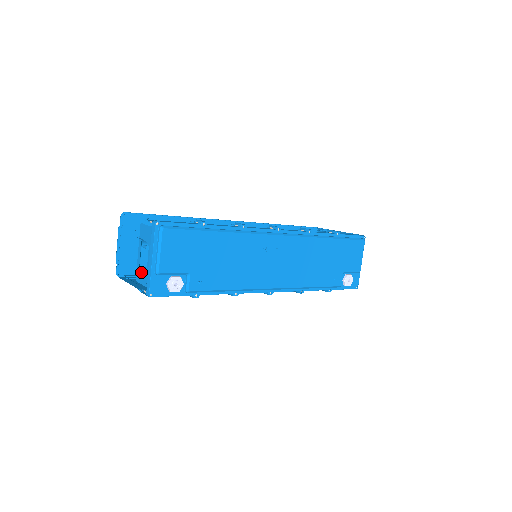
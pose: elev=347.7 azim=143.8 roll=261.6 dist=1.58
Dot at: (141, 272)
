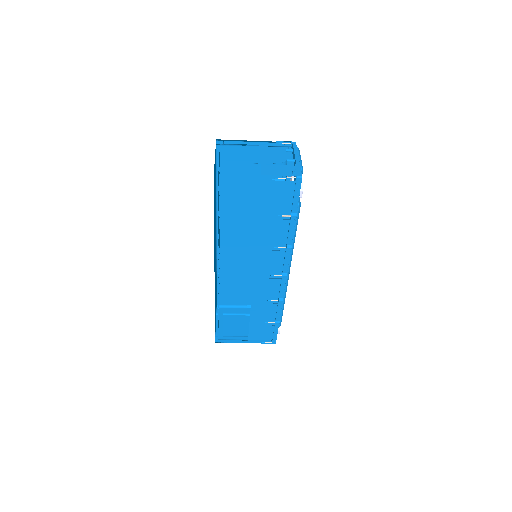
Dot at: (273, 168)
